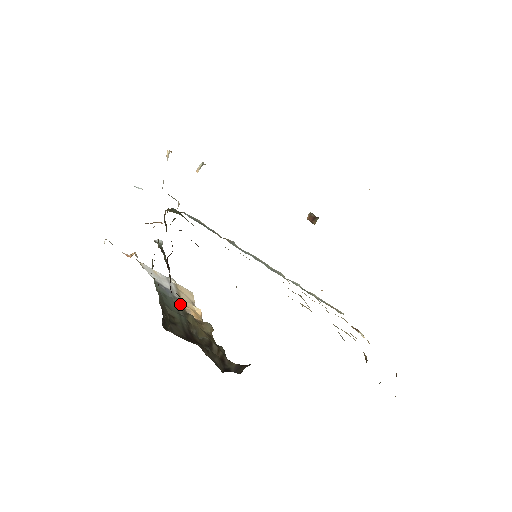
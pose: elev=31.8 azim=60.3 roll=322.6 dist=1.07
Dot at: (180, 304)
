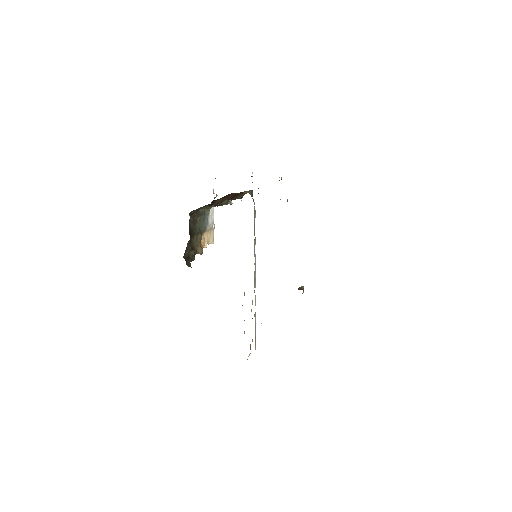
Dot at: (204, 229)
